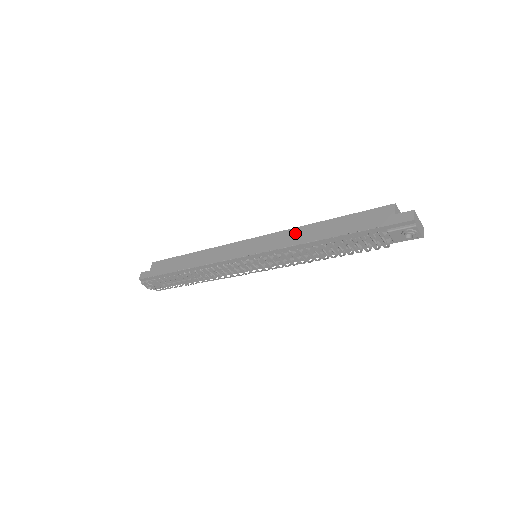
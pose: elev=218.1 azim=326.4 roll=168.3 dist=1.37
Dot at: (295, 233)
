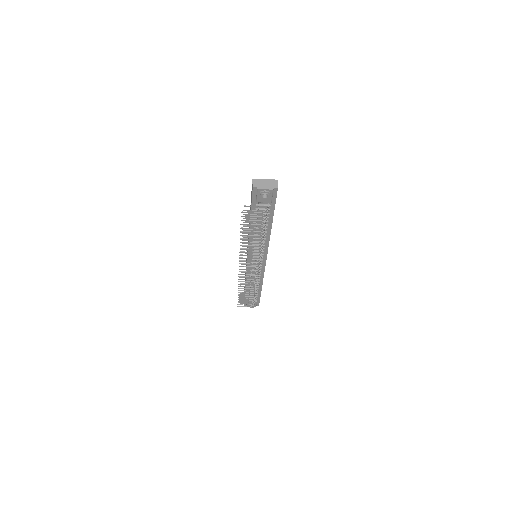
Dot at: occluded
